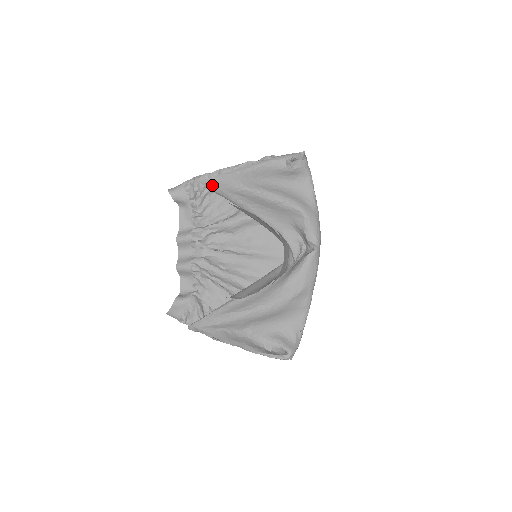
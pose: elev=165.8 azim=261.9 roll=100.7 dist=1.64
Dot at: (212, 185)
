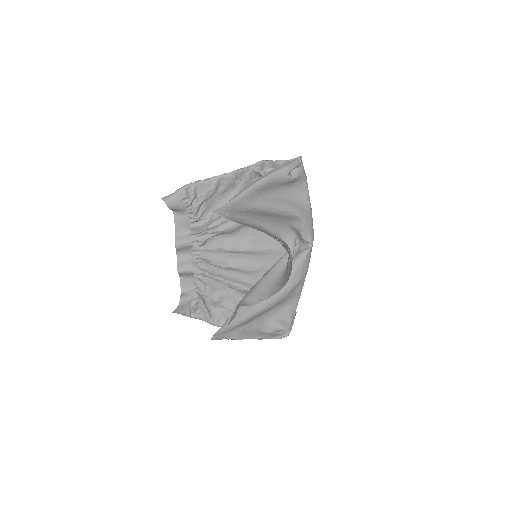
Dot at: (225, 211)
